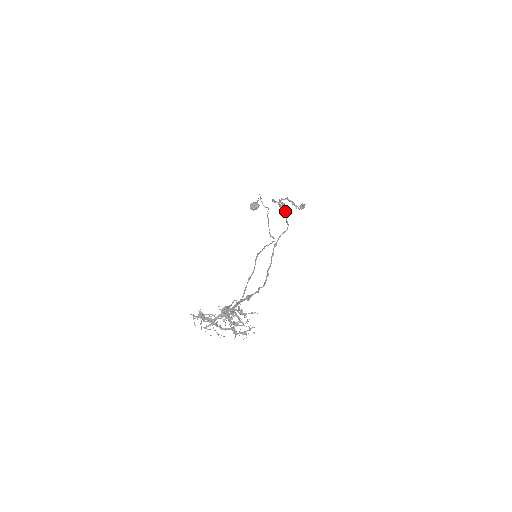
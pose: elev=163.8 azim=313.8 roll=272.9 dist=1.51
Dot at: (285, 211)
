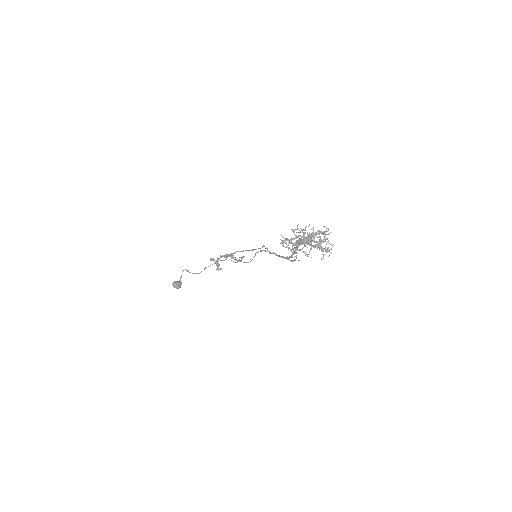
Dot at: occluded
